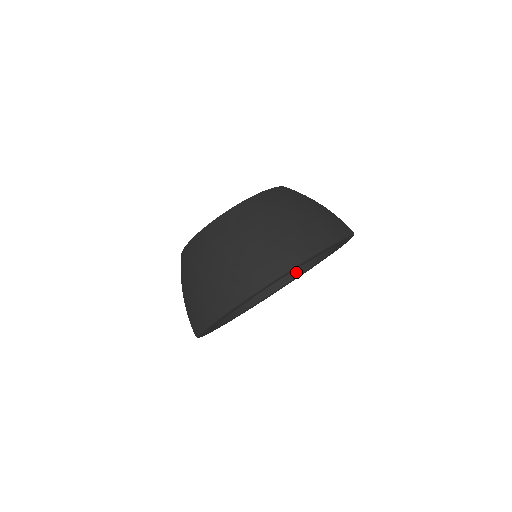
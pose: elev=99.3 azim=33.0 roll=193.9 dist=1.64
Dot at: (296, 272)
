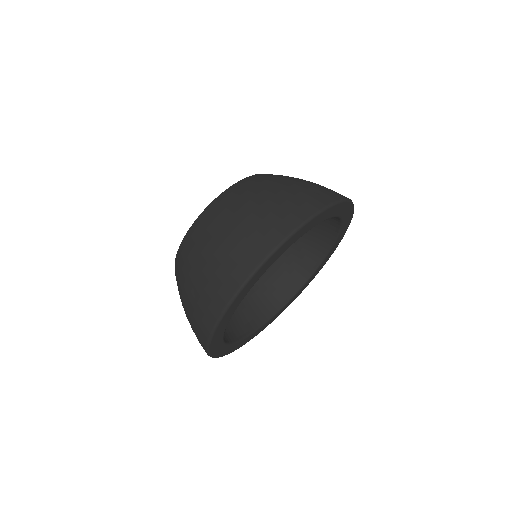
Dot at: (327, 245)
